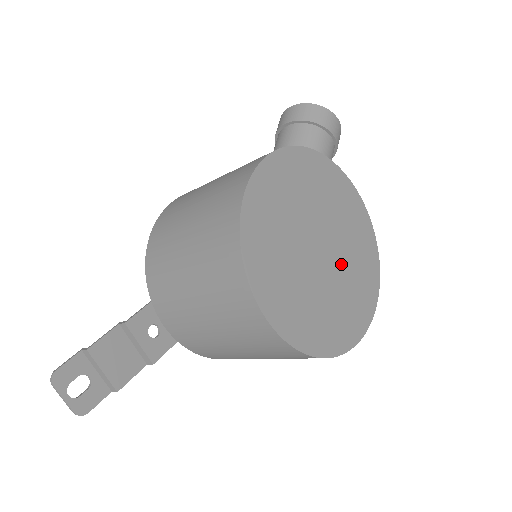
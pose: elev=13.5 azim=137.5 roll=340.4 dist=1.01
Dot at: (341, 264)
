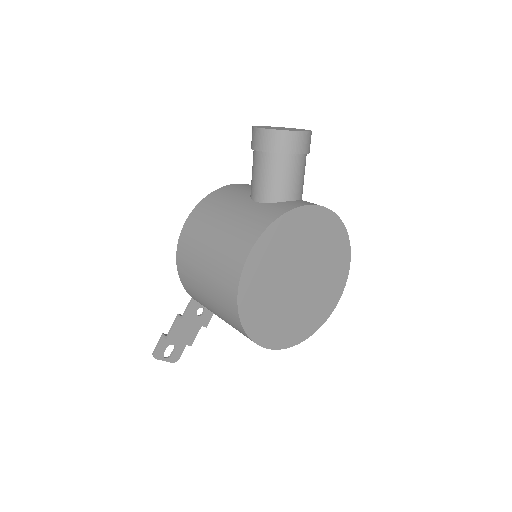
Dot at: (317, 275)
